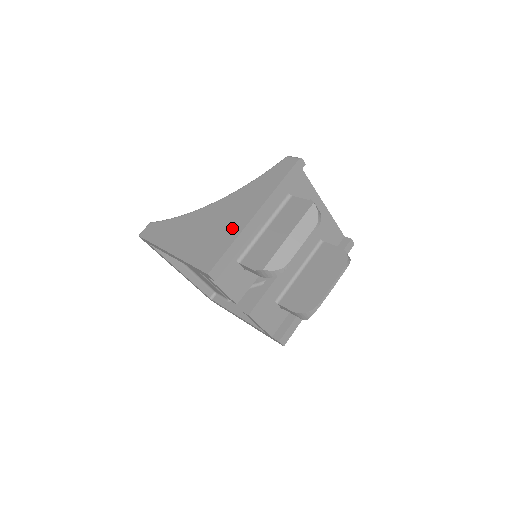
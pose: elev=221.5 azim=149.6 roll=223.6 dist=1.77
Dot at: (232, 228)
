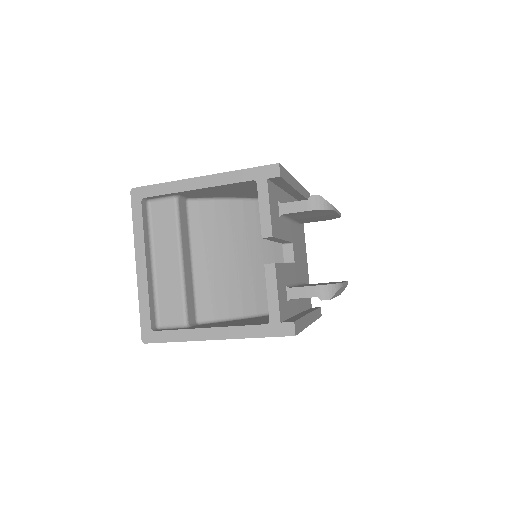
Dot at: occluded
